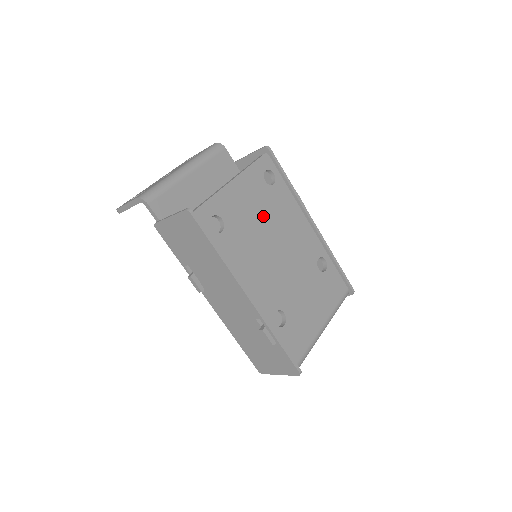
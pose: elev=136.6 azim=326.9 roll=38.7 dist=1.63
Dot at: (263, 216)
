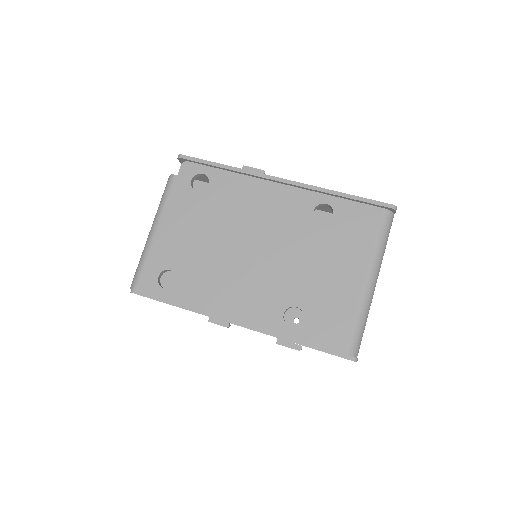
Dot at: (213, 228)
